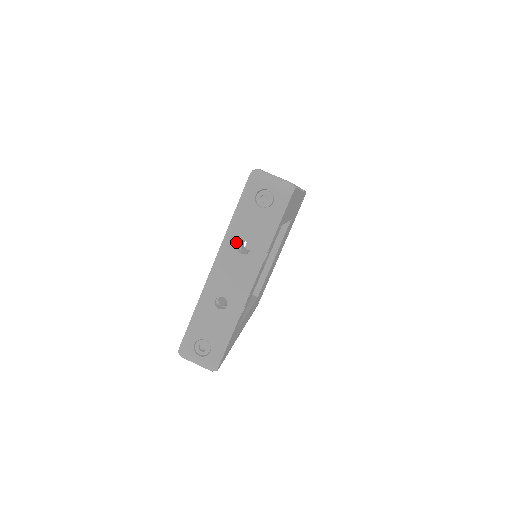
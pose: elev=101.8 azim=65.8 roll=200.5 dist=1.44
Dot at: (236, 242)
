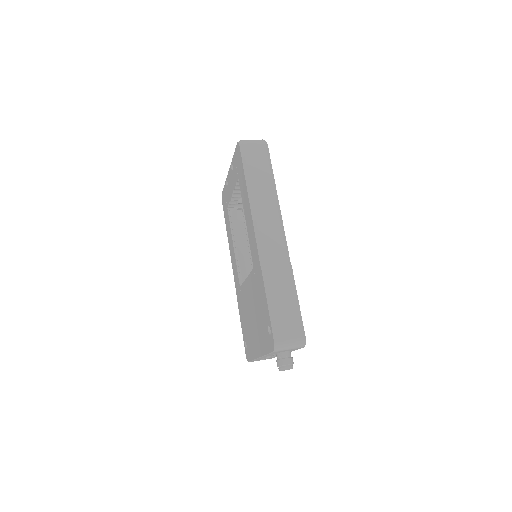
Dot at: occluded
